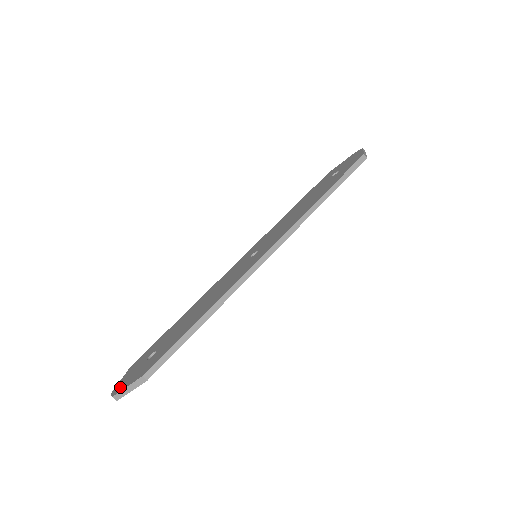
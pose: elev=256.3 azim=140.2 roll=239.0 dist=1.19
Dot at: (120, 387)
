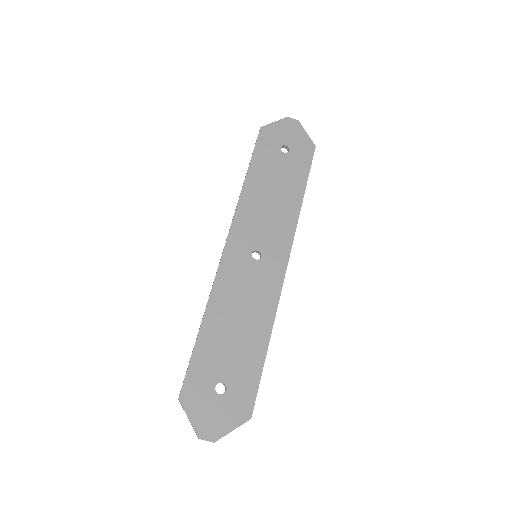
Dot at: (214, 431)
